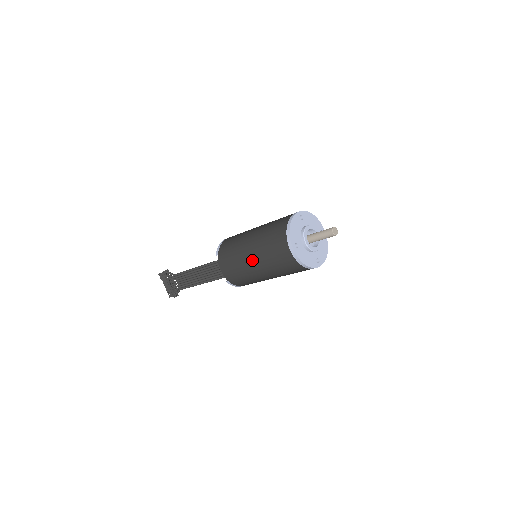
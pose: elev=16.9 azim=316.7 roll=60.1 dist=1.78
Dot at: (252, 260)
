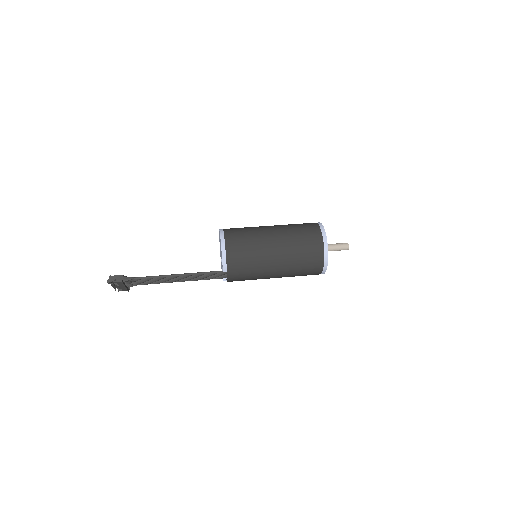
Dot at: (275, 277)
